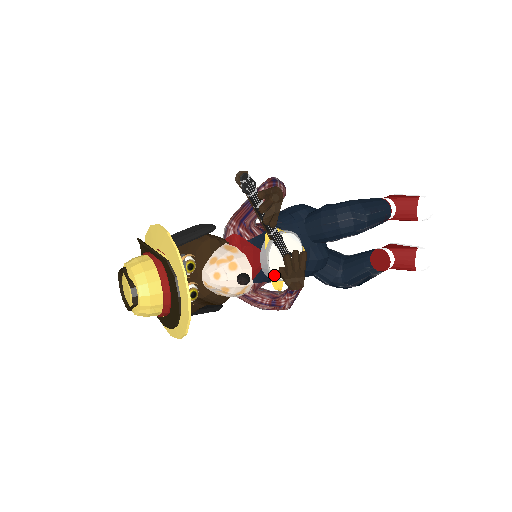
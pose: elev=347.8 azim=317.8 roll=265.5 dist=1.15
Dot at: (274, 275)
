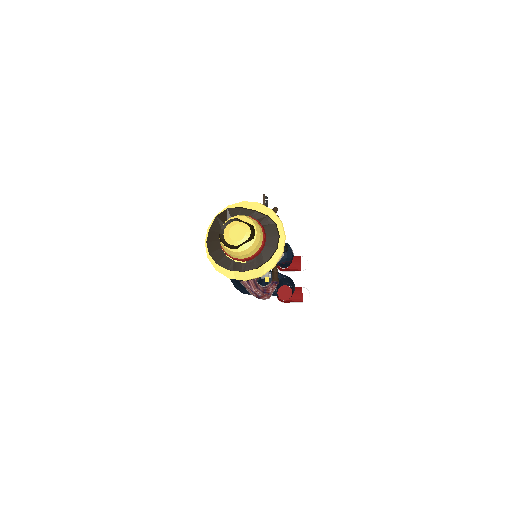
Dot at: occluded
